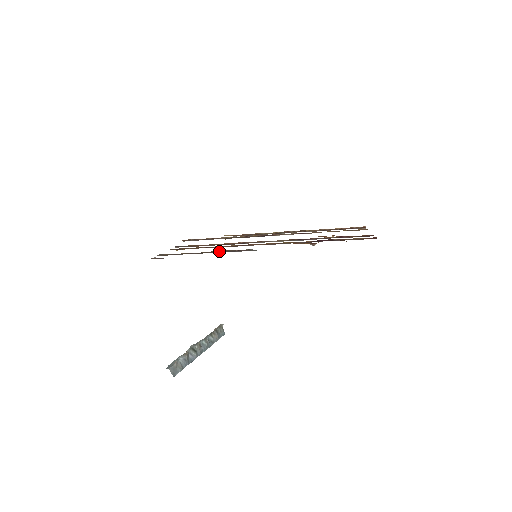
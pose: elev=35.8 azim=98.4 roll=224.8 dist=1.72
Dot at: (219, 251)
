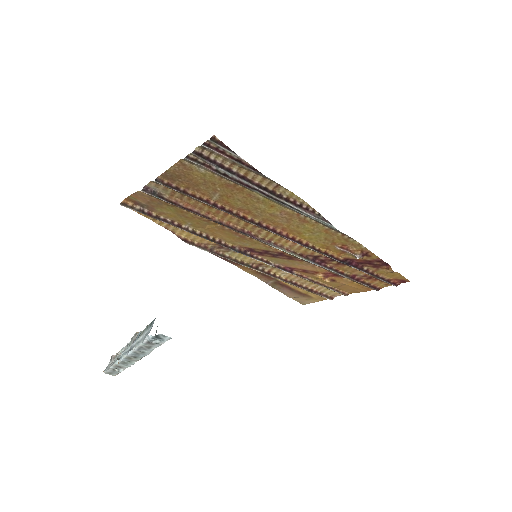
Dot at: (283, 196)
